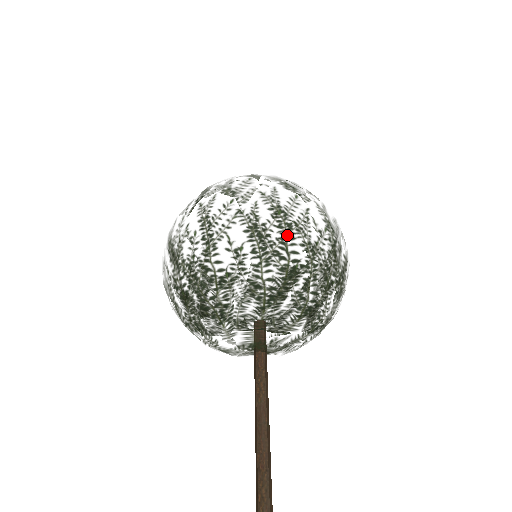
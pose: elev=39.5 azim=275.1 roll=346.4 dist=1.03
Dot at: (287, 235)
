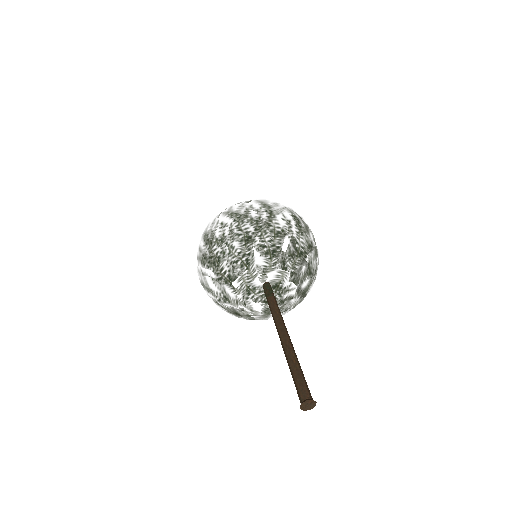
Dot at: (308, 228)
